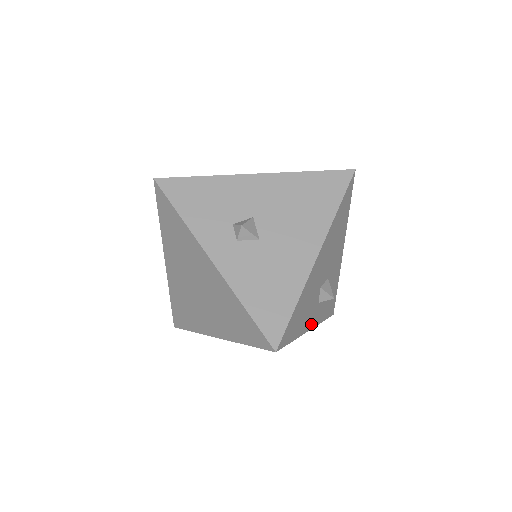
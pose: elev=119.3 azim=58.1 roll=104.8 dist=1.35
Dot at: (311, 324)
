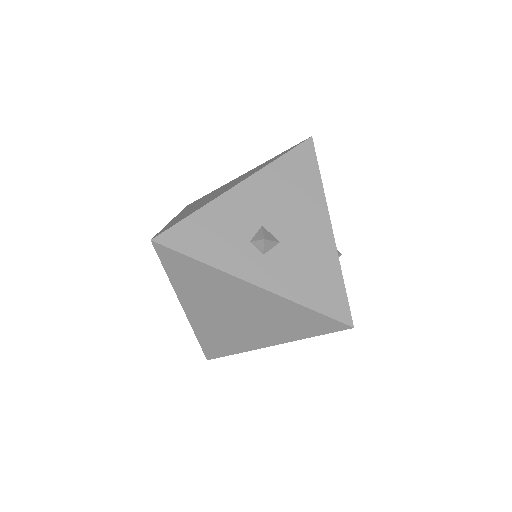
Dot at: occluded
